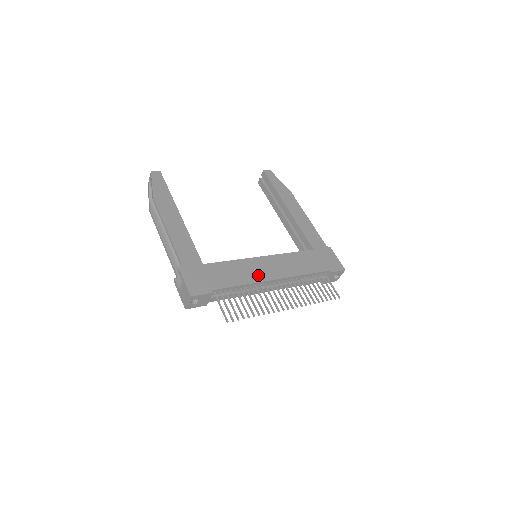
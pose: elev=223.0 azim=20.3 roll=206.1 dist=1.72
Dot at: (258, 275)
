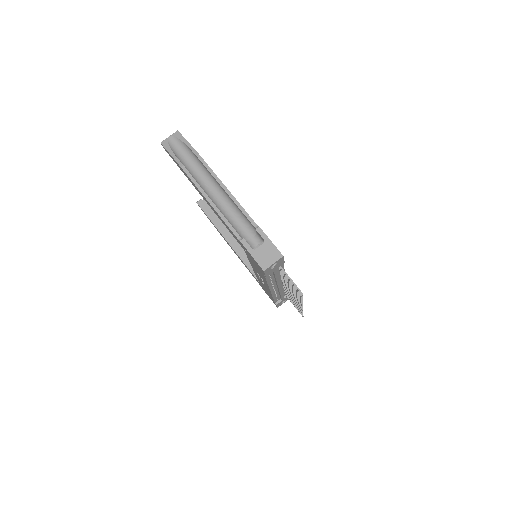
Dot at: occluded
